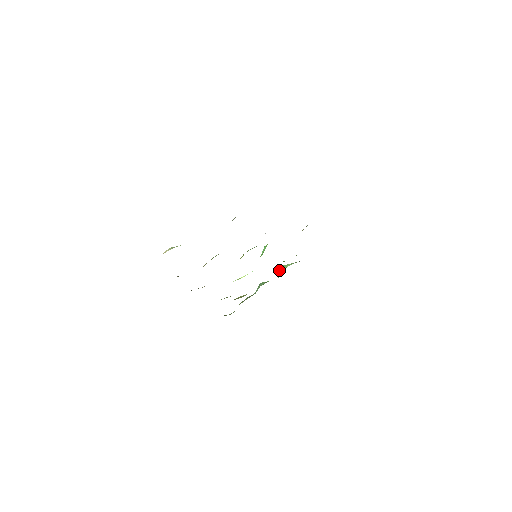
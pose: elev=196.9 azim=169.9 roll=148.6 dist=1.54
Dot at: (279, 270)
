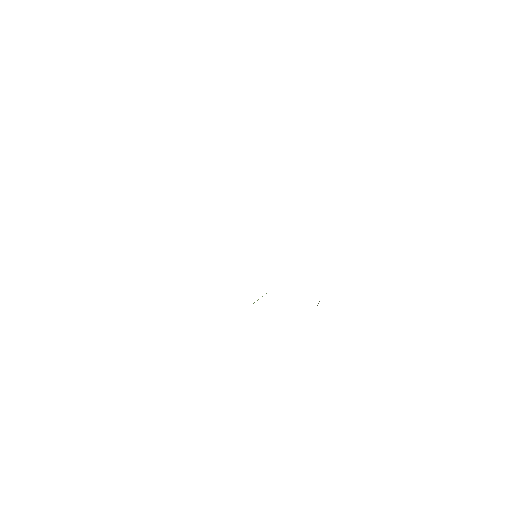
Dot at: (317, 305)
